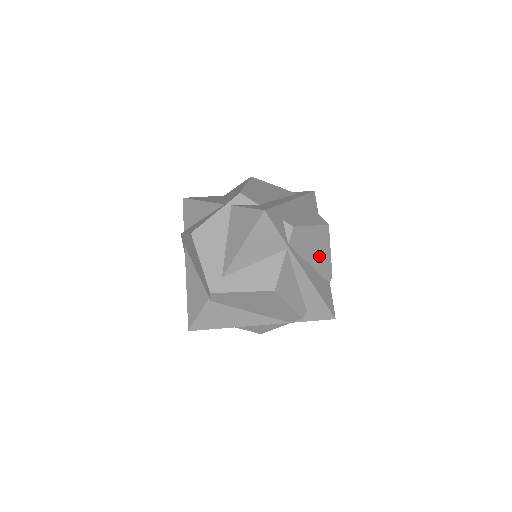
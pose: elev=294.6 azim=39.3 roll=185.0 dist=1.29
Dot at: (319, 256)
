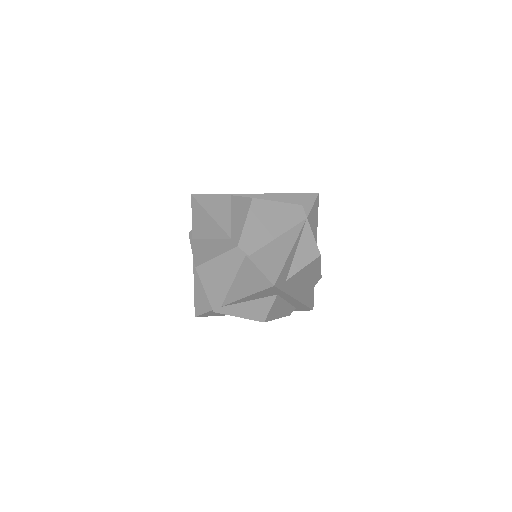
Dot at: occluded
